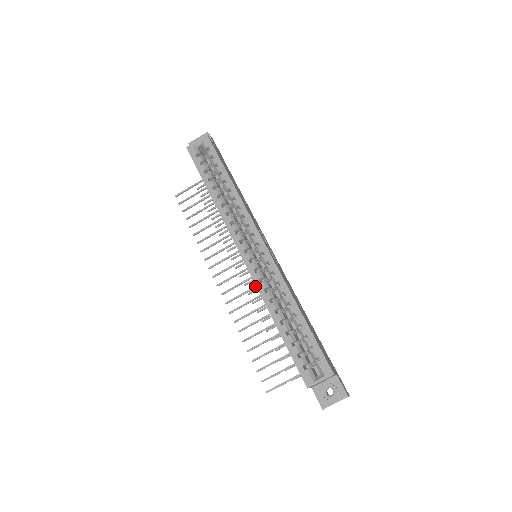
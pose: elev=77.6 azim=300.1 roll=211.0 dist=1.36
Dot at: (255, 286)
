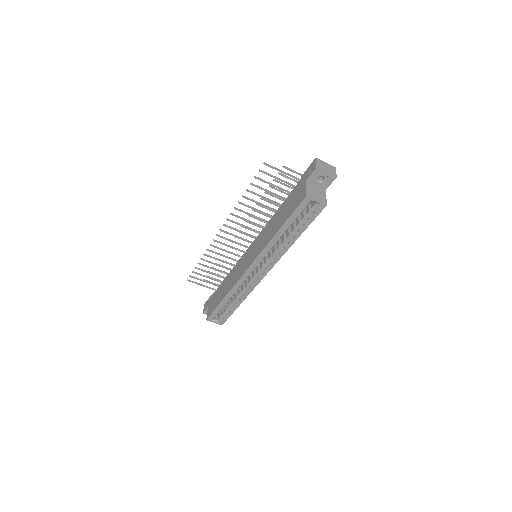
Dot at: (238, 250)
